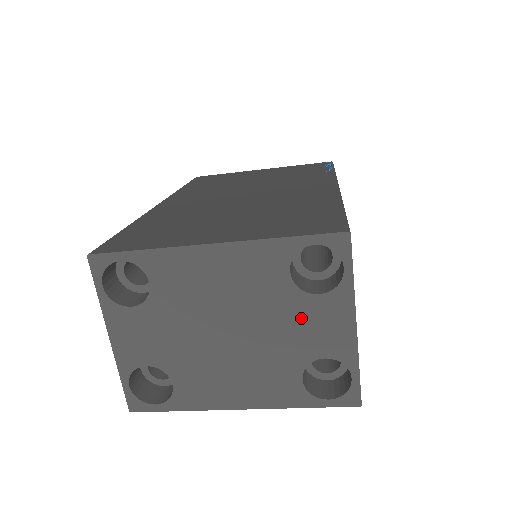
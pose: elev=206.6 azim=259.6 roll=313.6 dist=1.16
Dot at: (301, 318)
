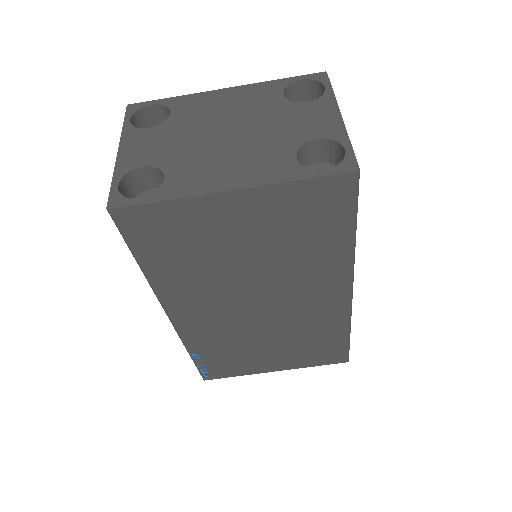
Dot at: (293, 117)
